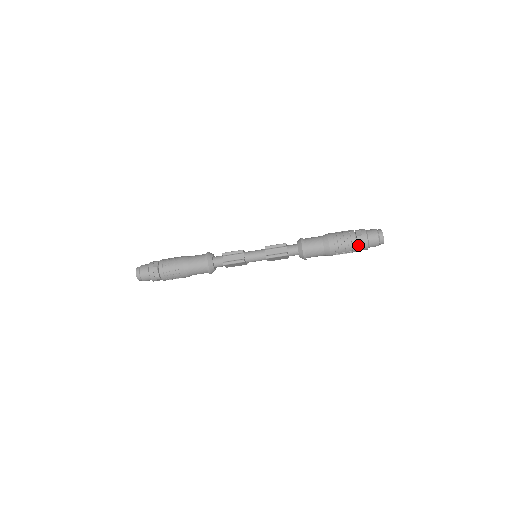
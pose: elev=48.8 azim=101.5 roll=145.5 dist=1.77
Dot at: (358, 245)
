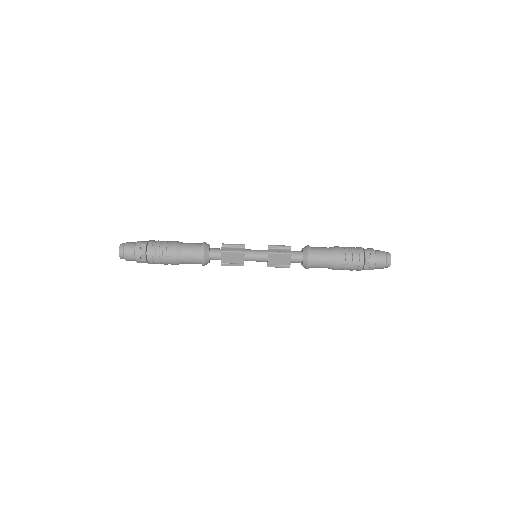
Dot at: (365, 257)
